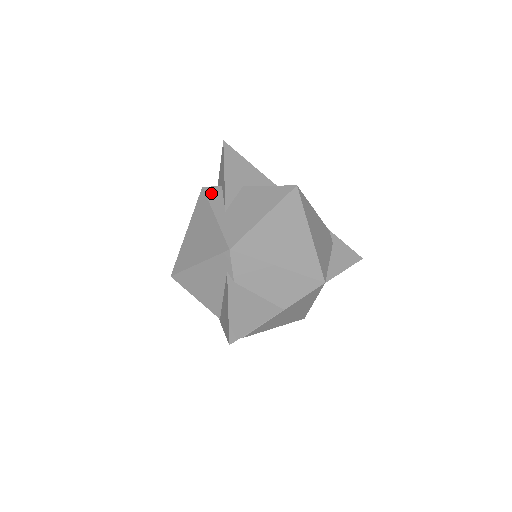
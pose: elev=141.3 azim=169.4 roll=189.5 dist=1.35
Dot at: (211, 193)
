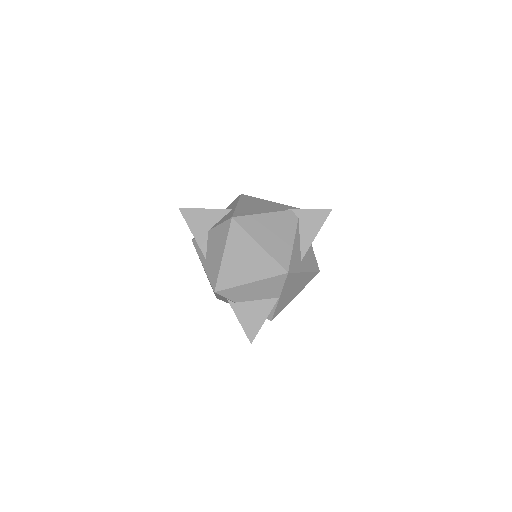
Dot at: (196, 245)
